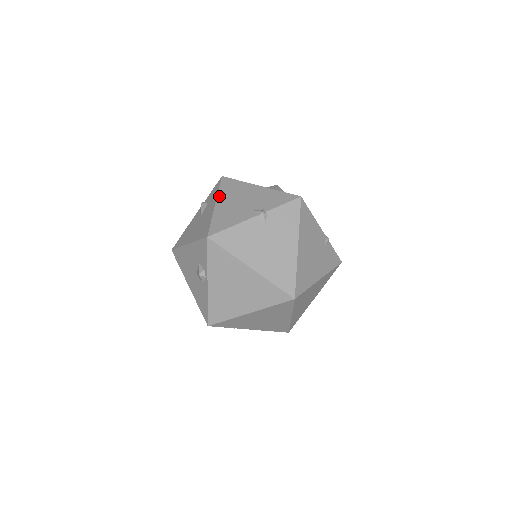
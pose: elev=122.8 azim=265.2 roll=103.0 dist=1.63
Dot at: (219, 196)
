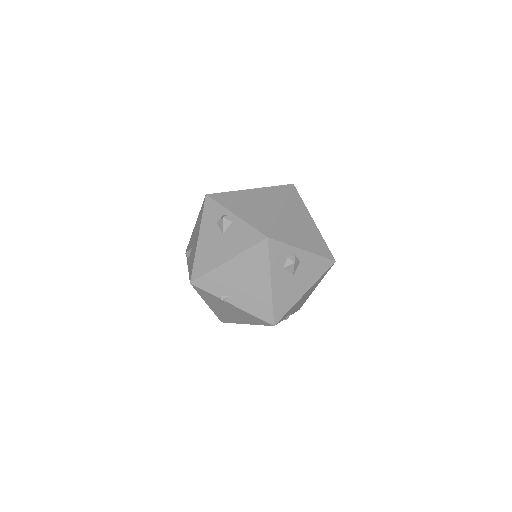
Dot at: occluded
